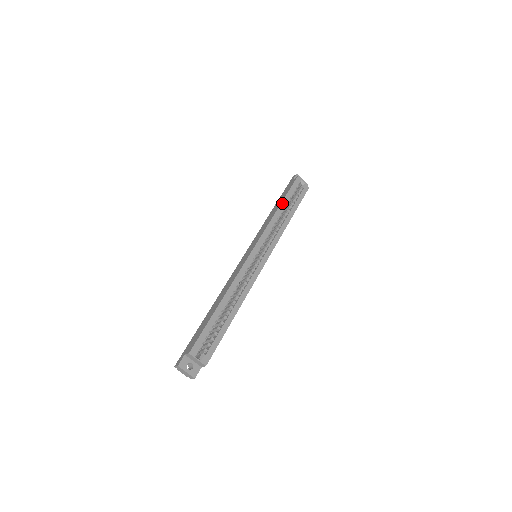
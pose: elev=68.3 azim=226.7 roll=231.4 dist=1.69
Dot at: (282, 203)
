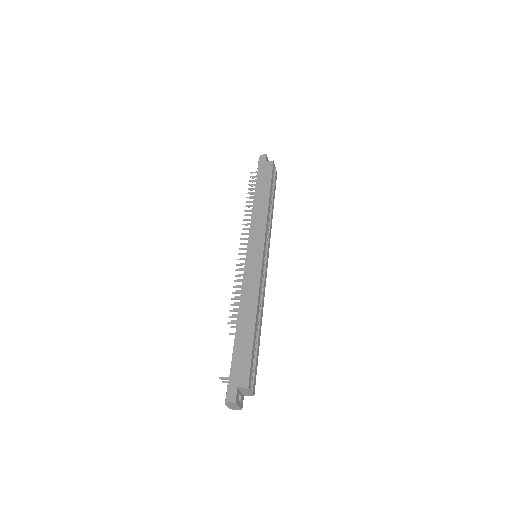
Dot at: (270, 194)
